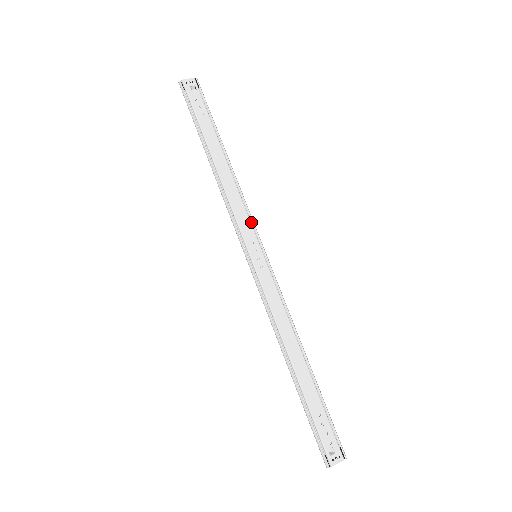
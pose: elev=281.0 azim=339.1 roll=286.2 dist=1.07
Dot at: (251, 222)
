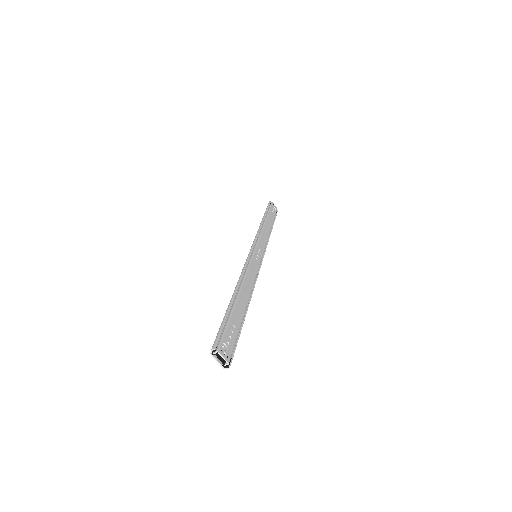
Dot at: occluded
